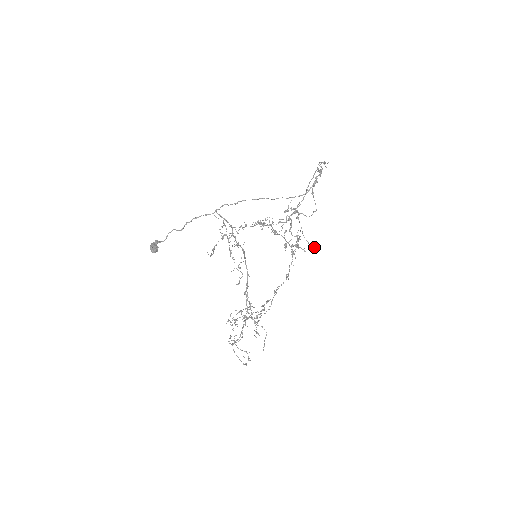
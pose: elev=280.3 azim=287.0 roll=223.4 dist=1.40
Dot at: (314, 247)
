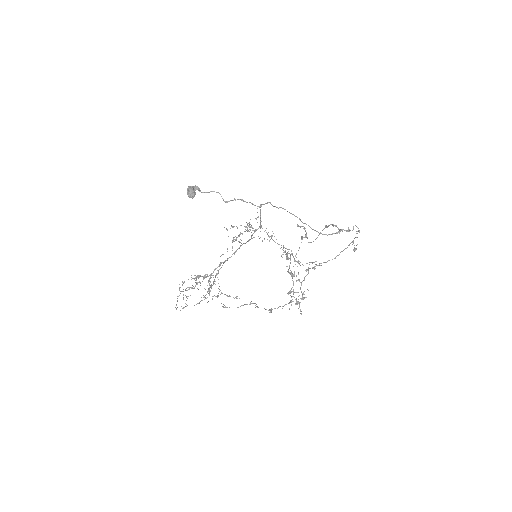
Dot at: occluded
